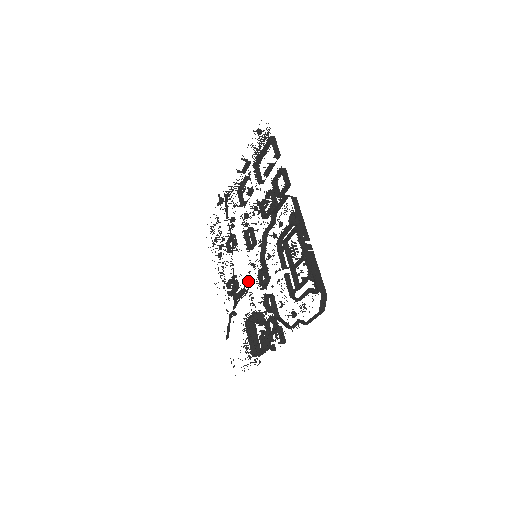
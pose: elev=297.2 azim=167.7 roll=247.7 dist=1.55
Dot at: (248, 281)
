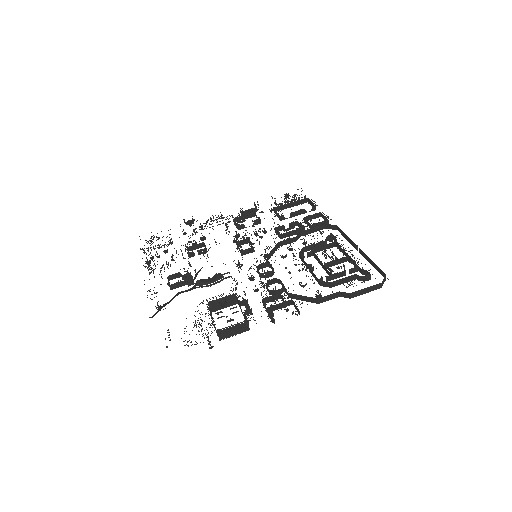
Dot at: occluded
